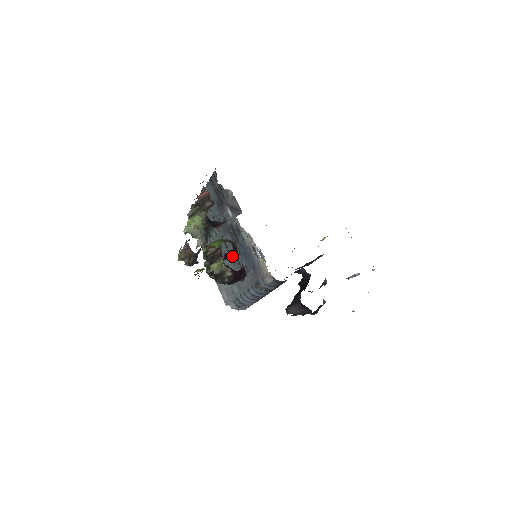
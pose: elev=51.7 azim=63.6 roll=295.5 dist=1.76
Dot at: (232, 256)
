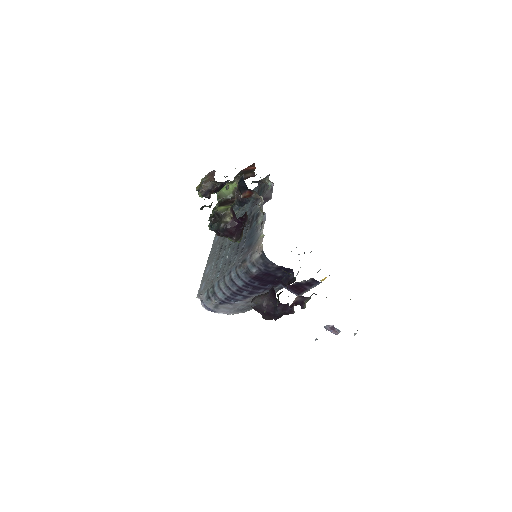
Dot at: occluded
